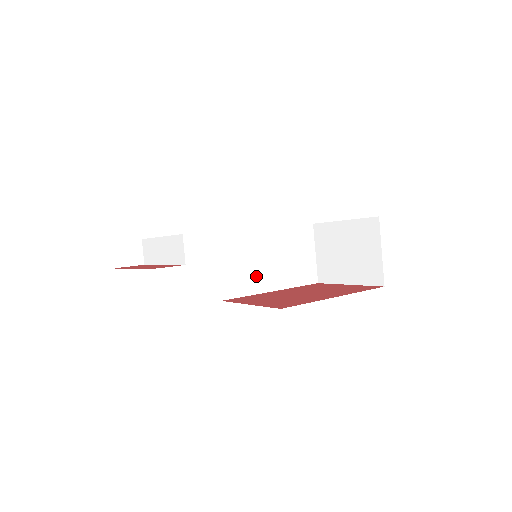
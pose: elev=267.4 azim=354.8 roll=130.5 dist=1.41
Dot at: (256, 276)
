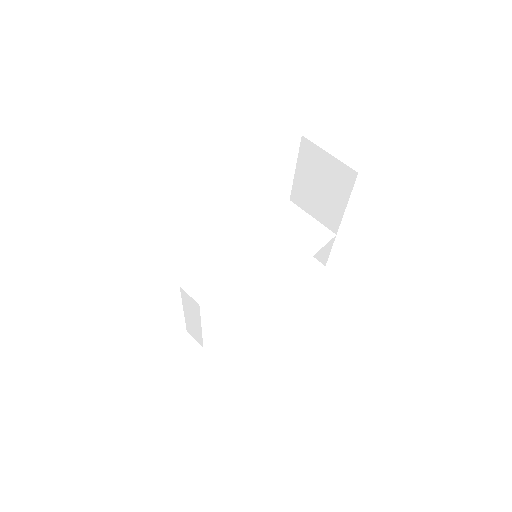
Dot at: (271, 270)
